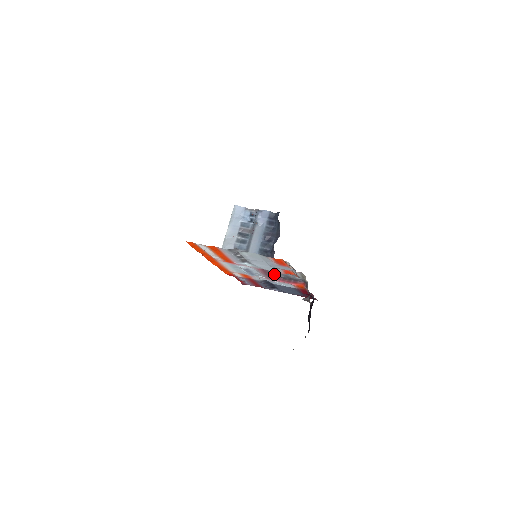
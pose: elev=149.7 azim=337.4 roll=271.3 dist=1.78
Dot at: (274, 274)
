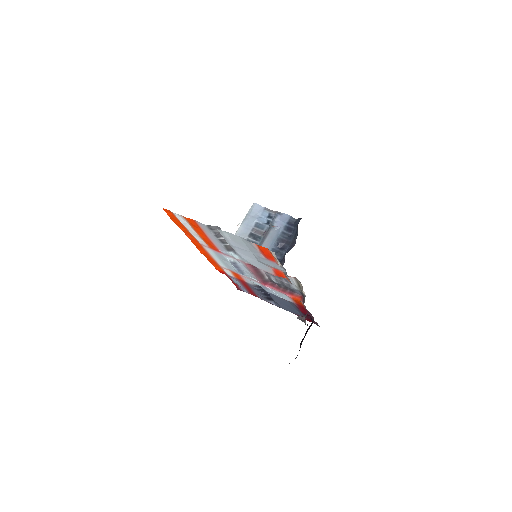
Dot at: (267, 277)
